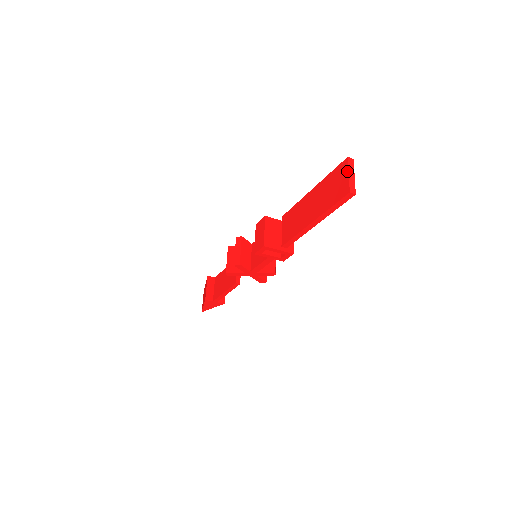
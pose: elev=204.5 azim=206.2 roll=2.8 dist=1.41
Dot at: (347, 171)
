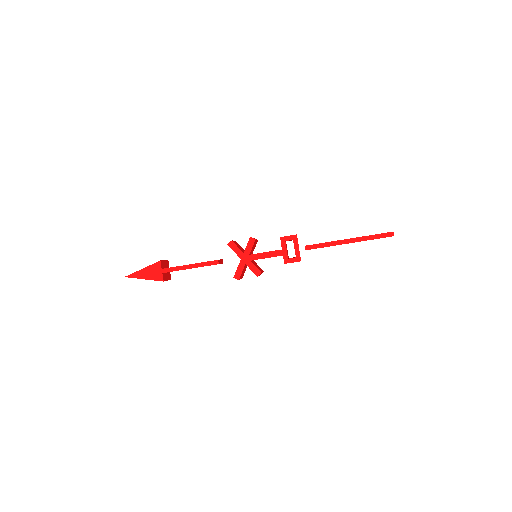
Dot at: occluded
